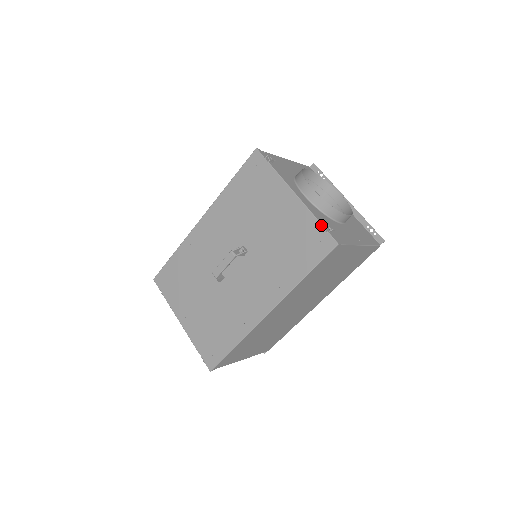
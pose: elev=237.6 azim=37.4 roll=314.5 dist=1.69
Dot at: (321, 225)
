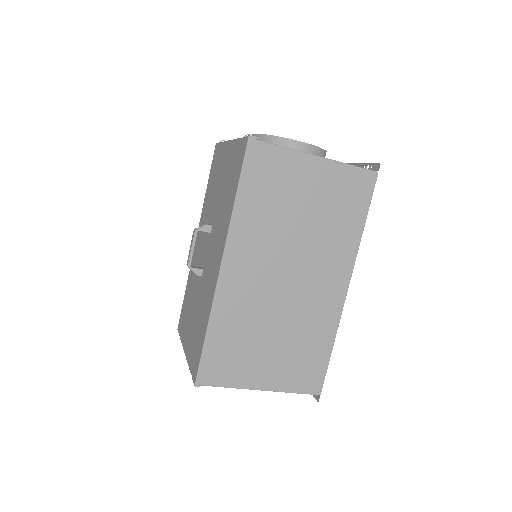
Dot at: (240, 138)
